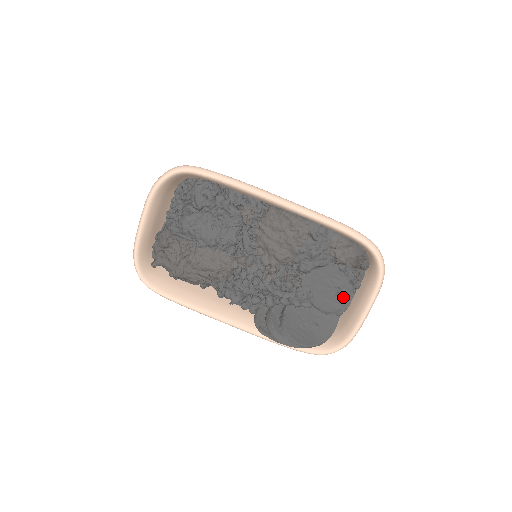
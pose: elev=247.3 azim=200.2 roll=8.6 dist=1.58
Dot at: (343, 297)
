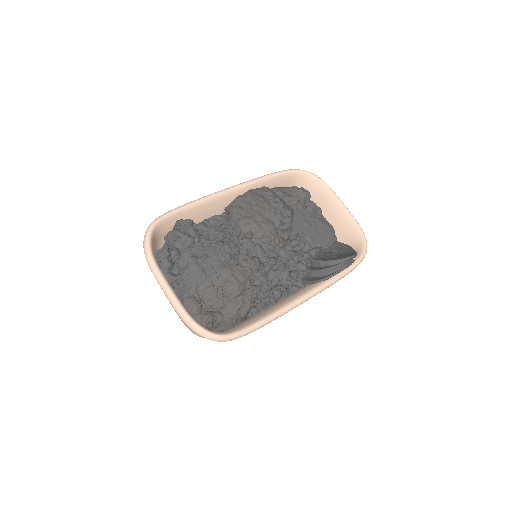
Dot at: (323, 223)
